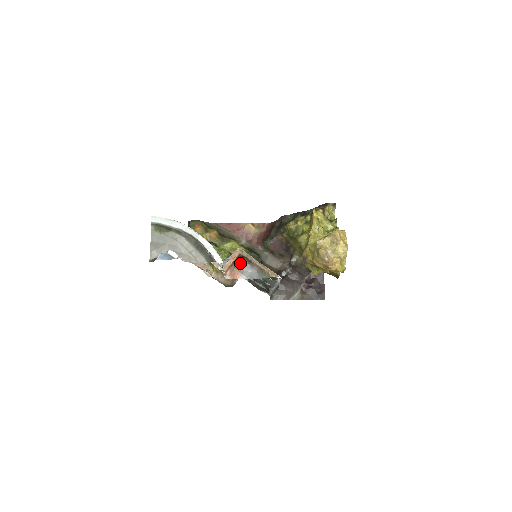
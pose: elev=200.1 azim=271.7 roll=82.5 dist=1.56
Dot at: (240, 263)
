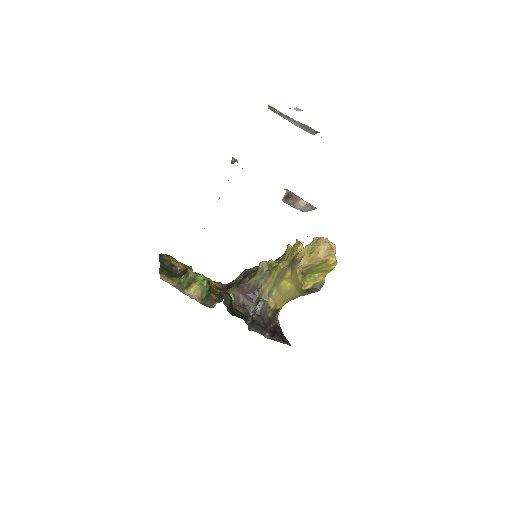
Dot at: (287, 202)
